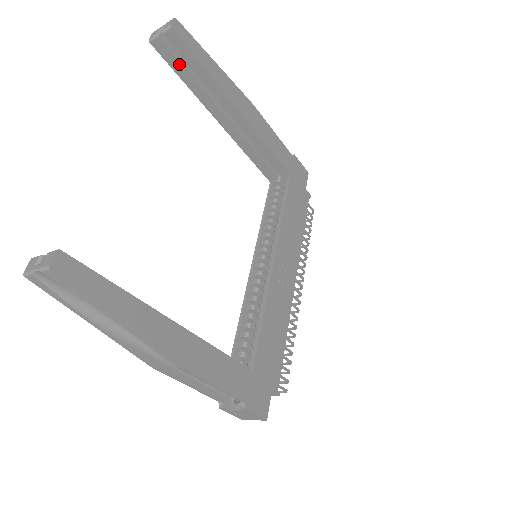
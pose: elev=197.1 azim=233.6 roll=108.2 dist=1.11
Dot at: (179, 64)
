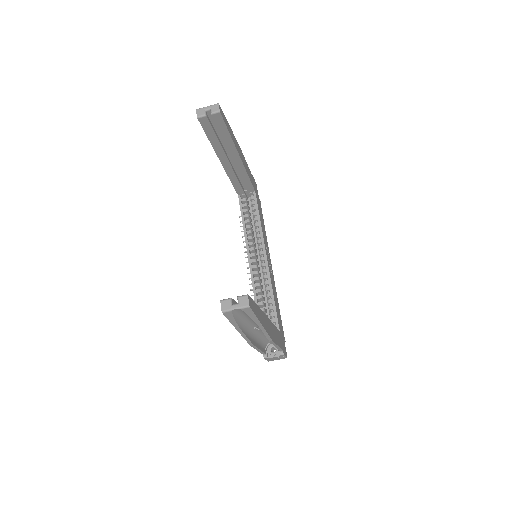
Dot at: (212, 131)
